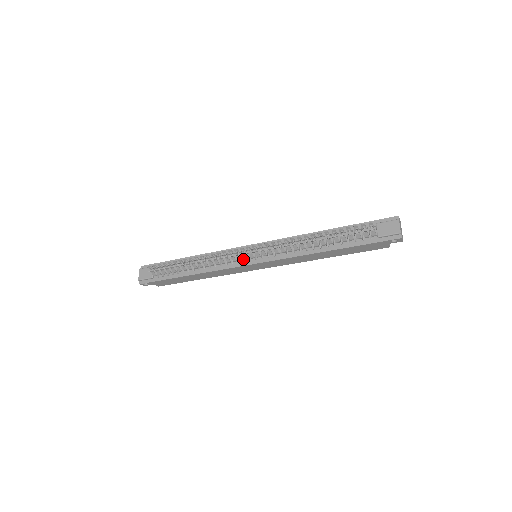
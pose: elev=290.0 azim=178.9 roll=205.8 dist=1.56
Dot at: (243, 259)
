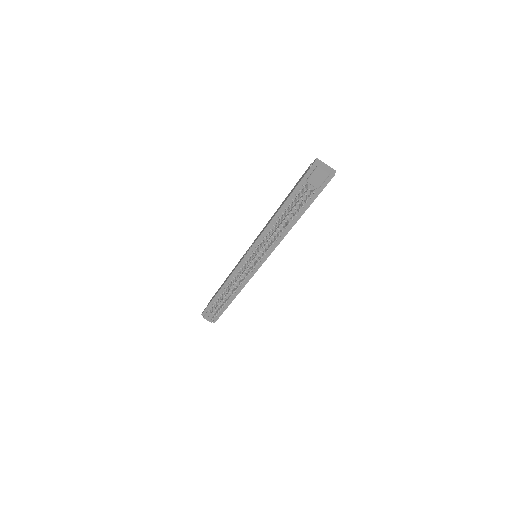
Dot at: occluded
